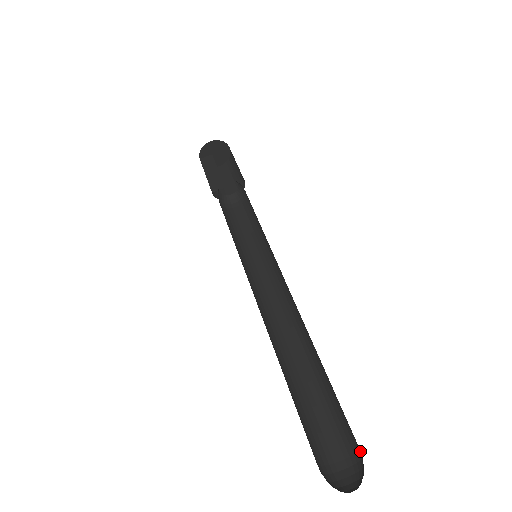
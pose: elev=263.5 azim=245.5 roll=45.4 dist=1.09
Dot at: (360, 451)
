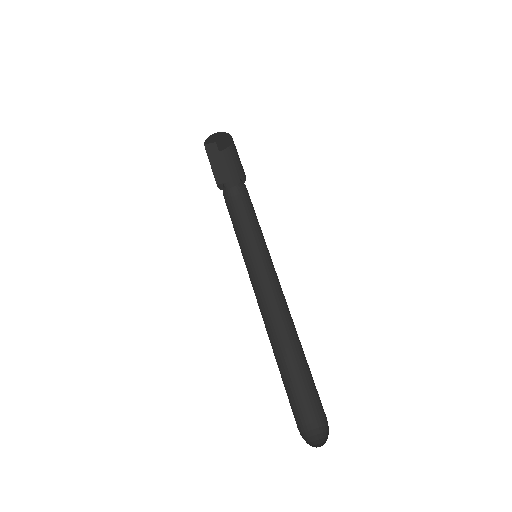
Dot at: (327, 421)
